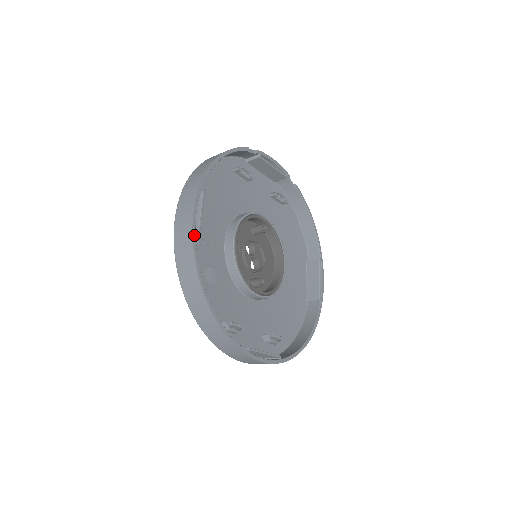
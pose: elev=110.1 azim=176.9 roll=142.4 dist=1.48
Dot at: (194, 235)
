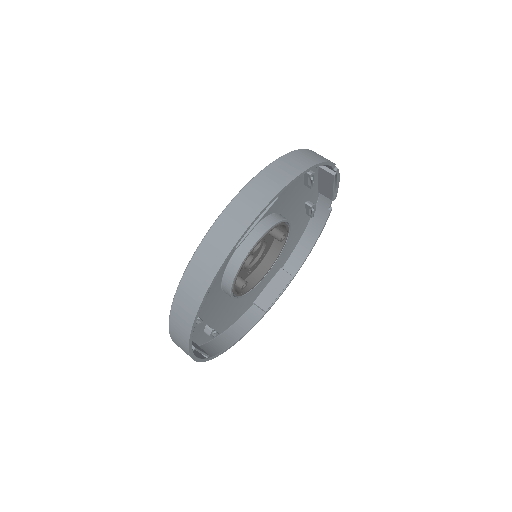
Dot at: (240, 240)
